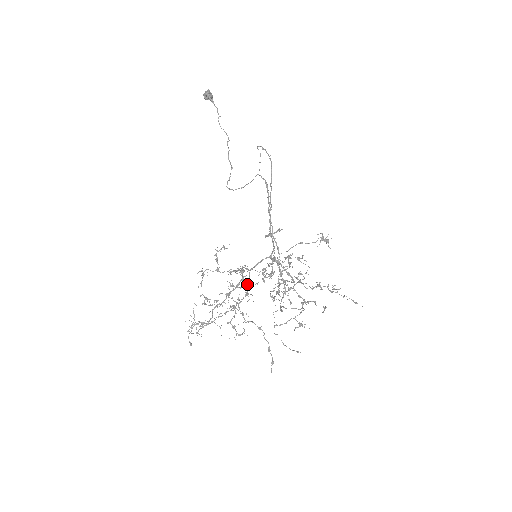
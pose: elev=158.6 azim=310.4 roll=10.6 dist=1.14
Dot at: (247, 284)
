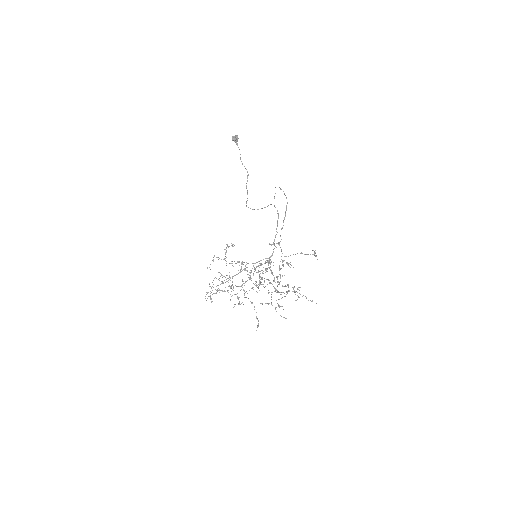
Dot at: (251, 272)
